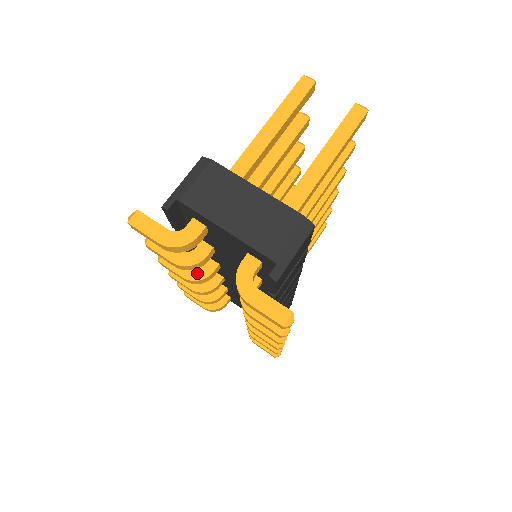
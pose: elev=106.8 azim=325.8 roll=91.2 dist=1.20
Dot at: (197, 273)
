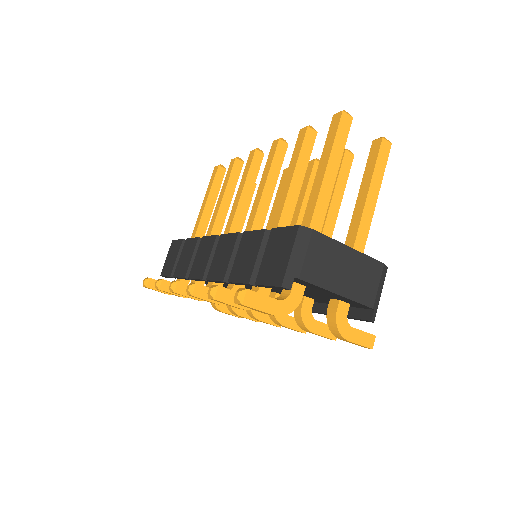
Dot at: occluded
